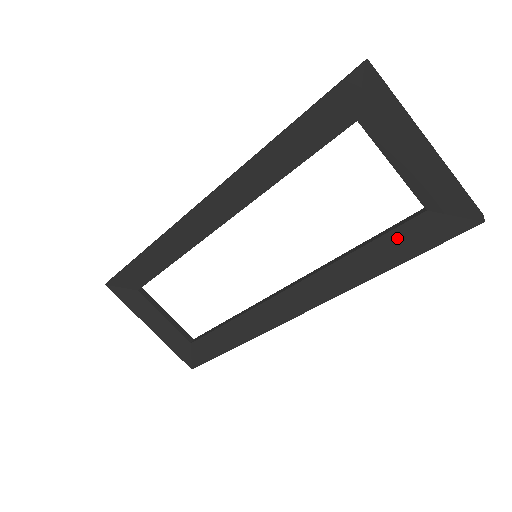
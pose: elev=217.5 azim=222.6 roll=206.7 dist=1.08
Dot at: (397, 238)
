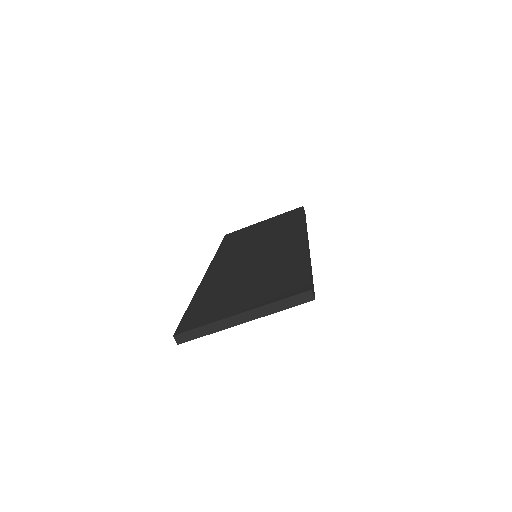
Dot at: occluded
